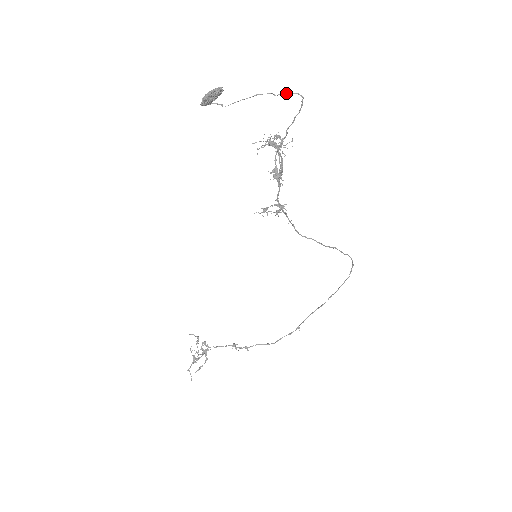
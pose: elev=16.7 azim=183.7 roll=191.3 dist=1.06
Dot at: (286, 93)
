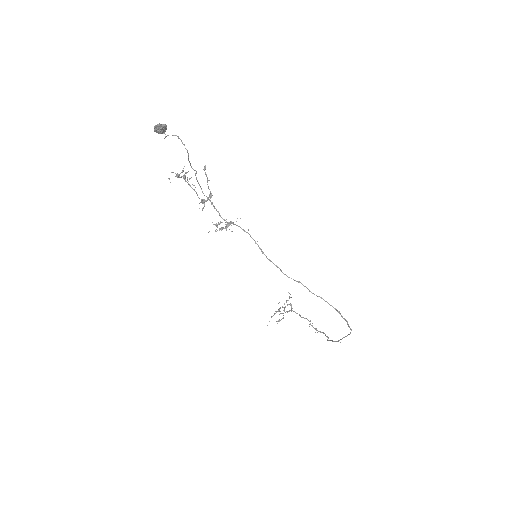
Dot at: (179, 138)
